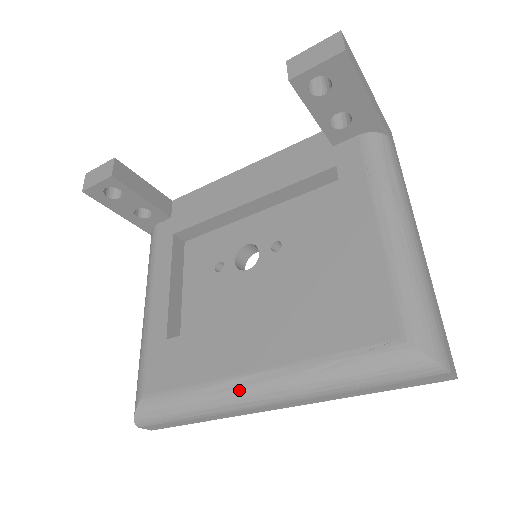
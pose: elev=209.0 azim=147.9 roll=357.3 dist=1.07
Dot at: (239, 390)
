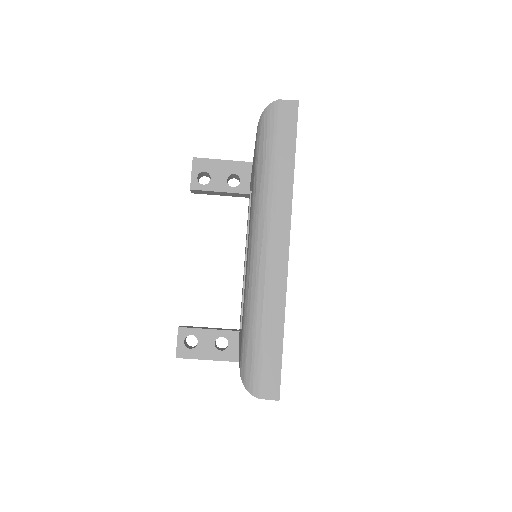
Dot at: (251, 261)
